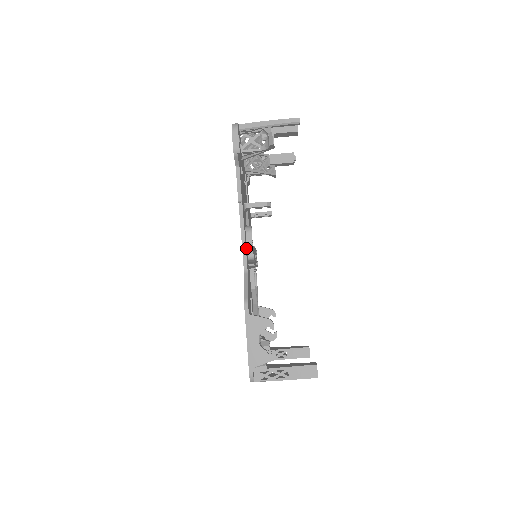
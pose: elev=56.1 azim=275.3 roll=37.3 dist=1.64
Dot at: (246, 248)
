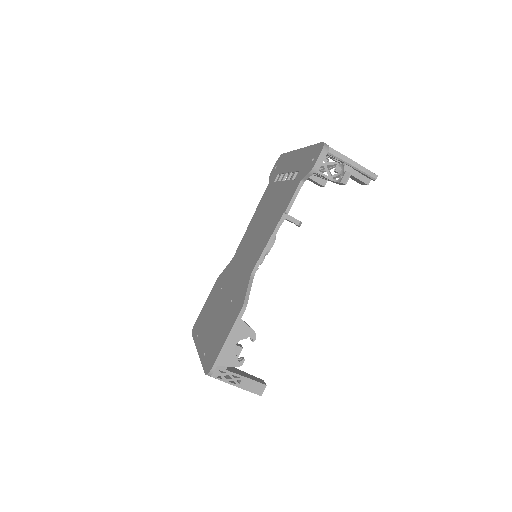
Dot at: occluded
